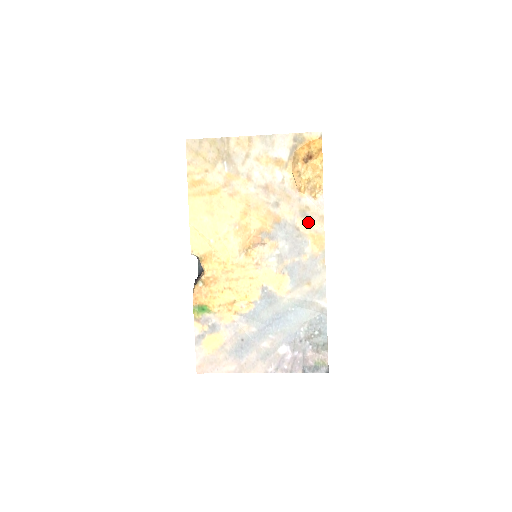
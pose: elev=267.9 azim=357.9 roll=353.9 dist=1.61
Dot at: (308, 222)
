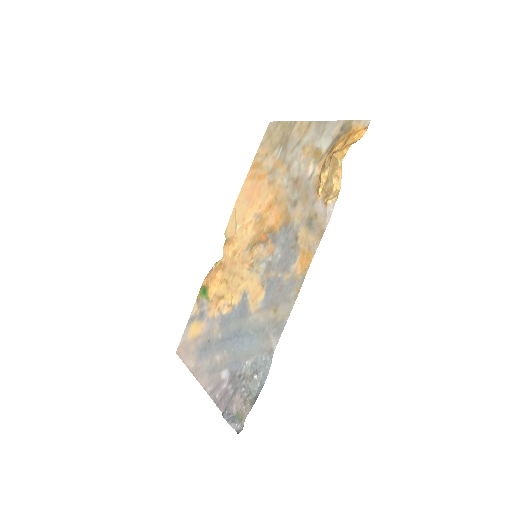
Dot at: (308, 233)
